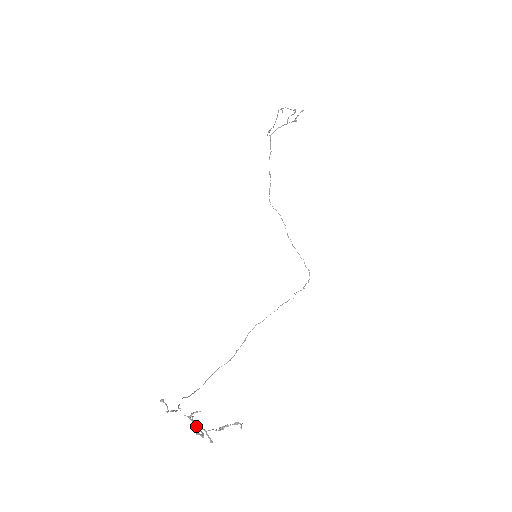
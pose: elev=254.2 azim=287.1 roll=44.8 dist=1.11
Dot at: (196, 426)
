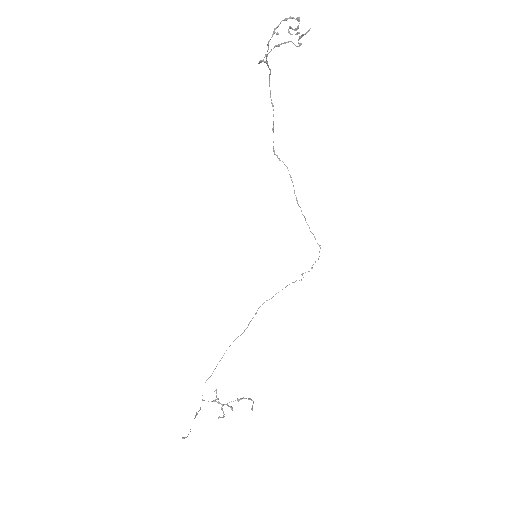
Dot at: (219, 403)
